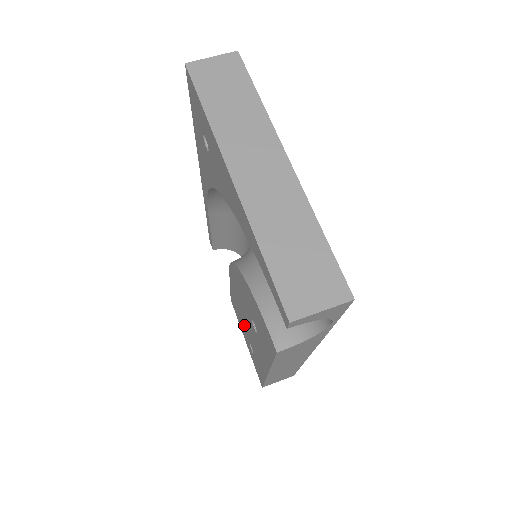
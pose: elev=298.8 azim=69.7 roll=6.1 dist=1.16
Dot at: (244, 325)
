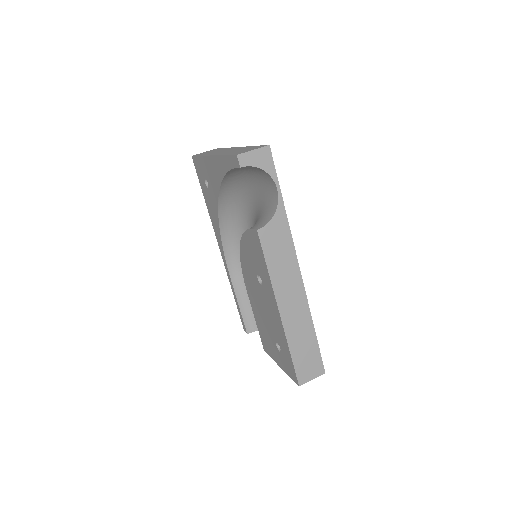
Dot at: (268, 331)
